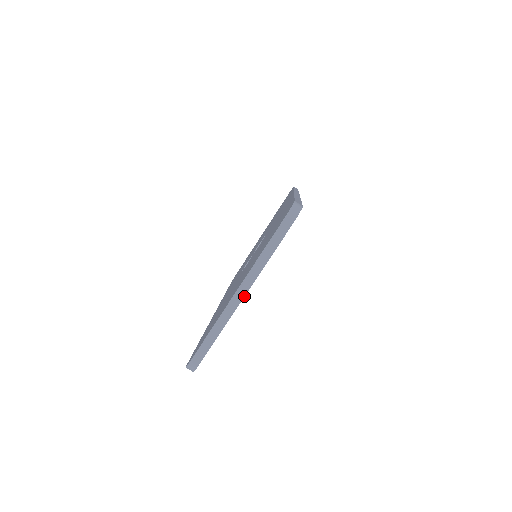
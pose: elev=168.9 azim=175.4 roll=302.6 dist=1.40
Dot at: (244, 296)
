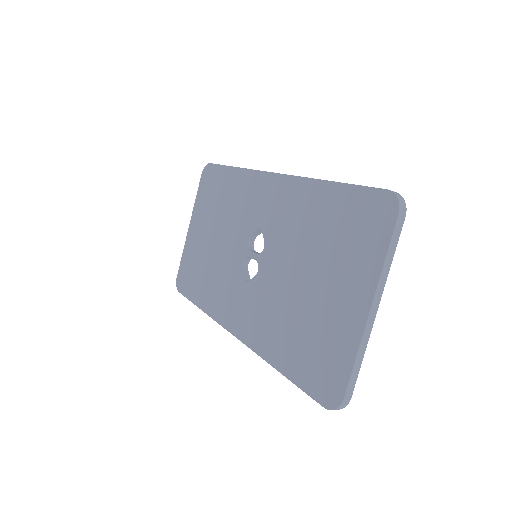
Dot at: occluded
